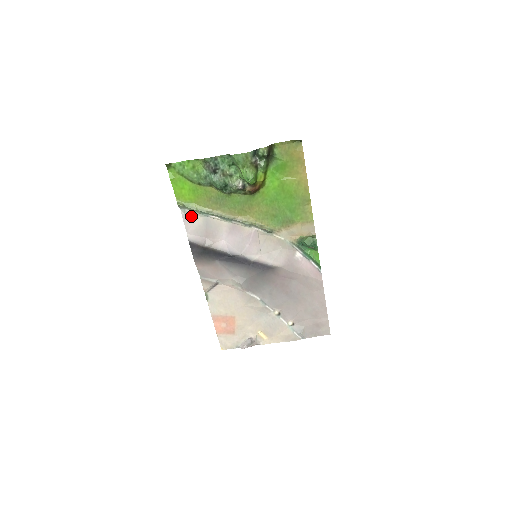
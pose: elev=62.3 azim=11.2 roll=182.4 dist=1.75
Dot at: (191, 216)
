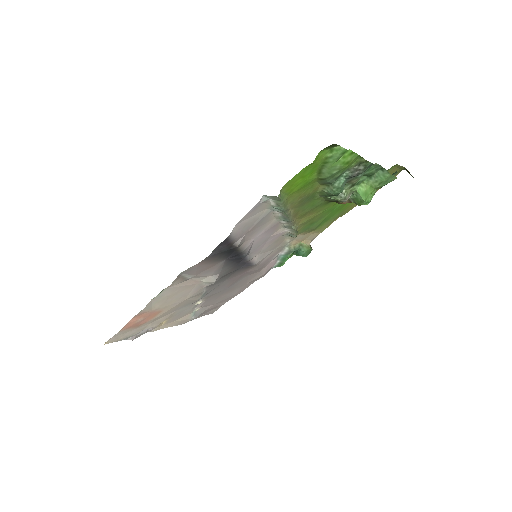
Dot at: (261, 206)
